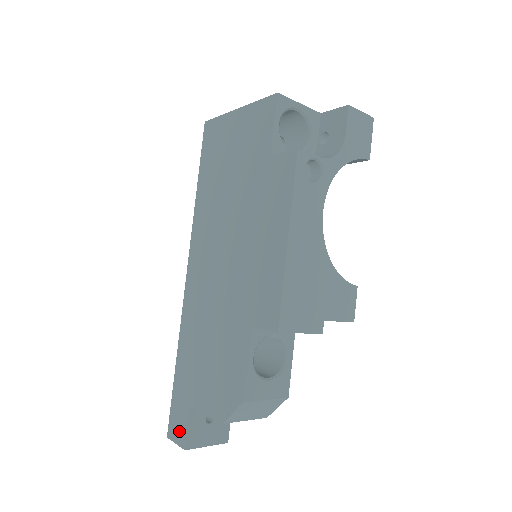
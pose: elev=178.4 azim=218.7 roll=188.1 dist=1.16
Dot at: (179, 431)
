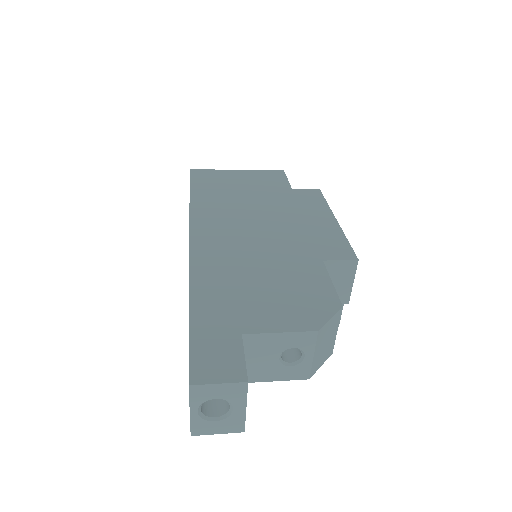
Dot at: (225, 366)
